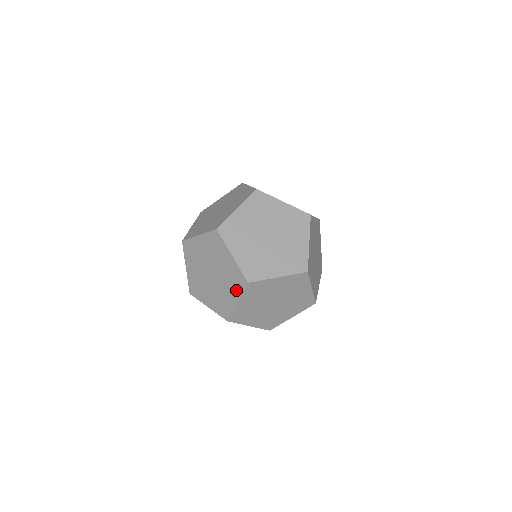
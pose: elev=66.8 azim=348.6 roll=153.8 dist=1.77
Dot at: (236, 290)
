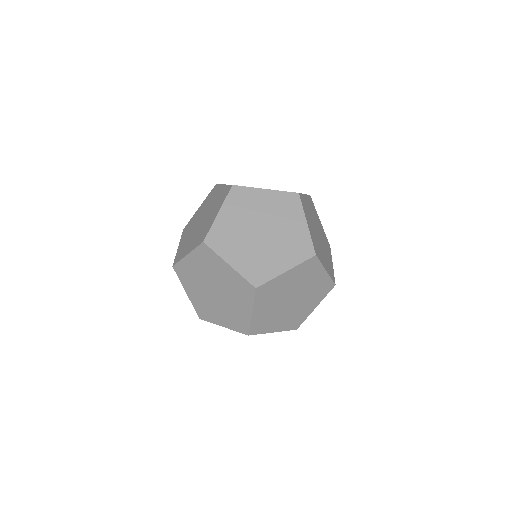
Dot at: (231, 324)
